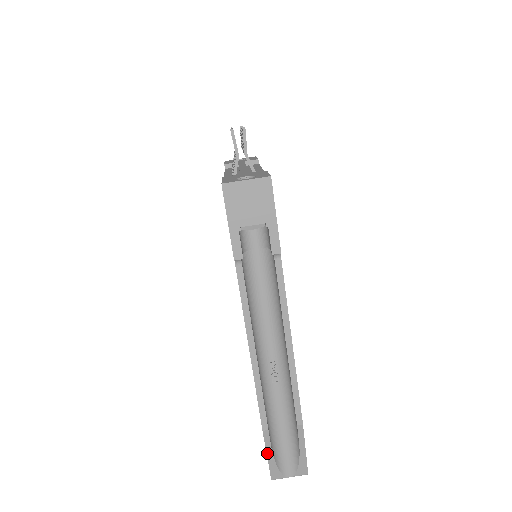
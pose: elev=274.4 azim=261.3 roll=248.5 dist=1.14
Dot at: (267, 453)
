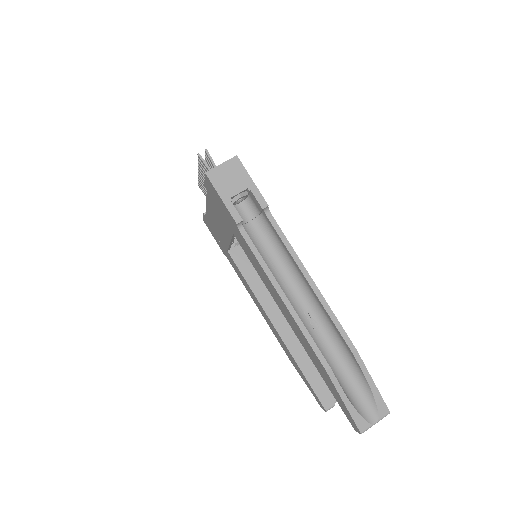
Dot at: (342, 398)
